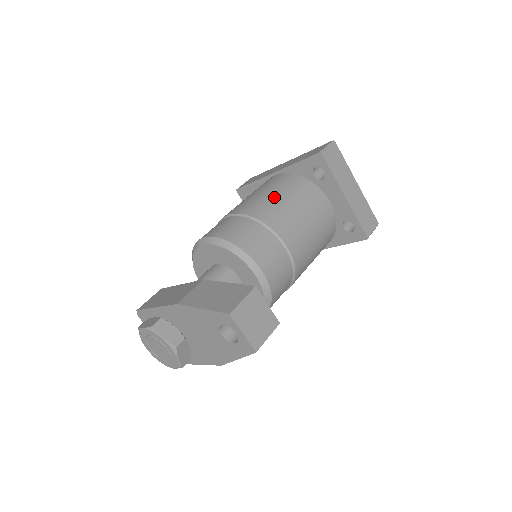
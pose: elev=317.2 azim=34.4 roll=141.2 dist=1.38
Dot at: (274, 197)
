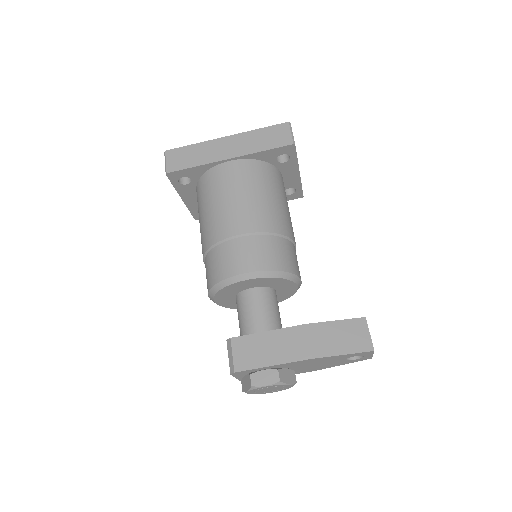
Dot at: (267, 199)
